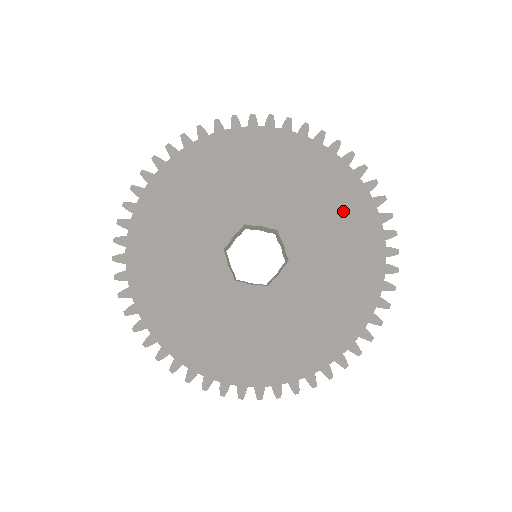
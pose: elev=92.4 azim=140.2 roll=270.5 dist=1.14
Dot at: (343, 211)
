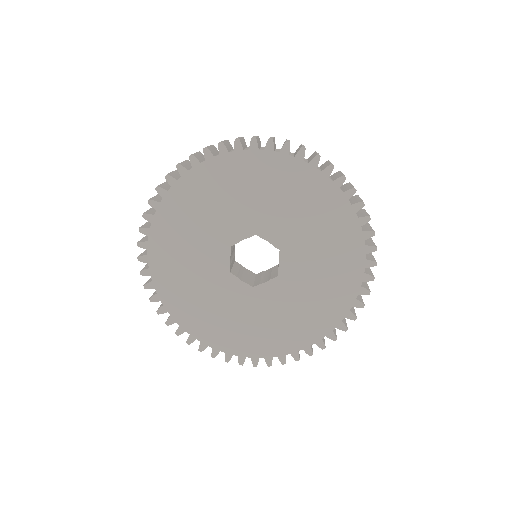
Dot at: (337, 259)
